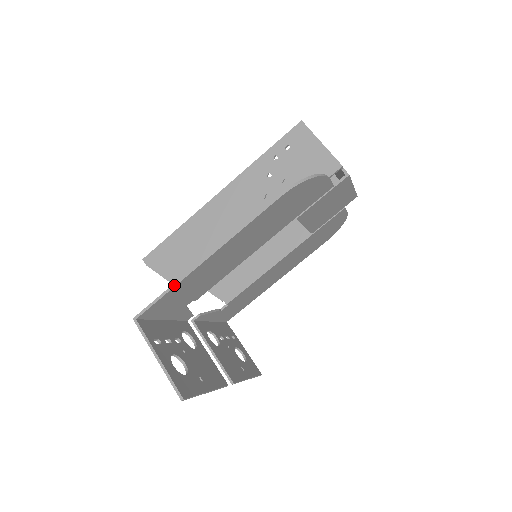
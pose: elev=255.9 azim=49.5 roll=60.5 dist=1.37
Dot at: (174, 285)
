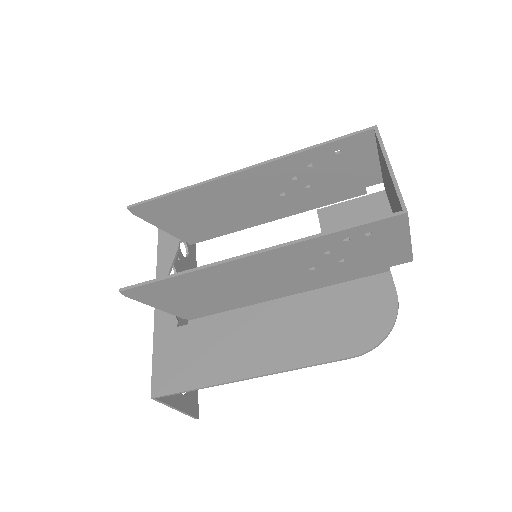
Dot at: occluded
